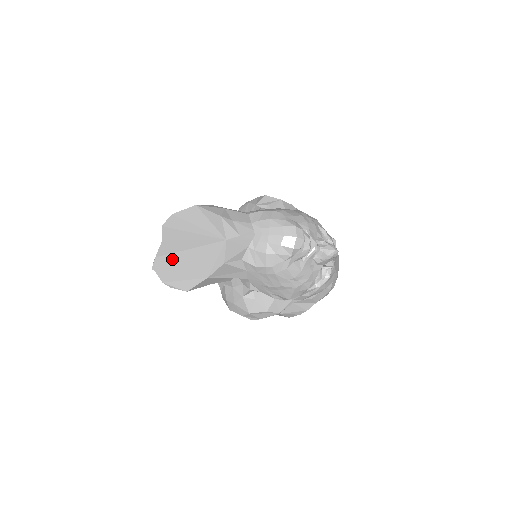
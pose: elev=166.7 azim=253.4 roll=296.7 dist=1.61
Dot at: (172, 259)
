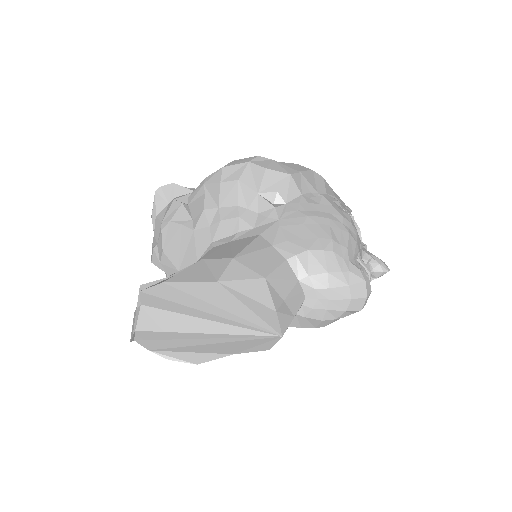
Dot at: (170, 336)
